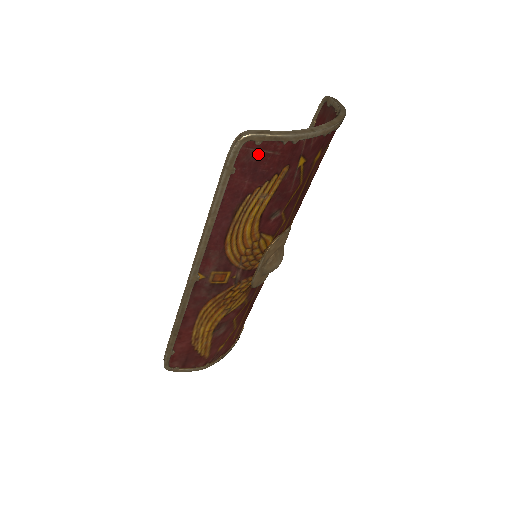
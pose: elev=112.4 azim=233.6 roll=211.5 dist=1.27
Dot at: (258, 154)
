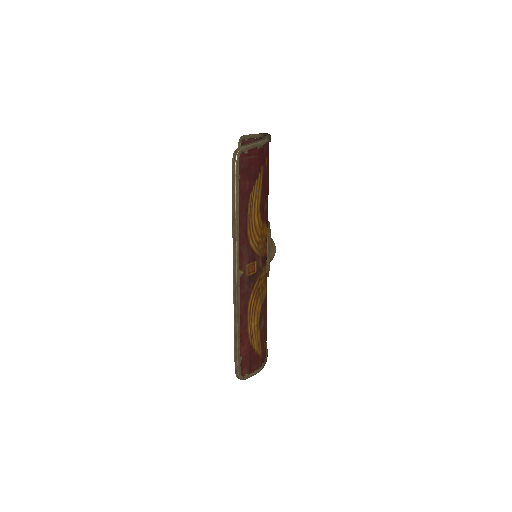
Dot at: (248, 161)
